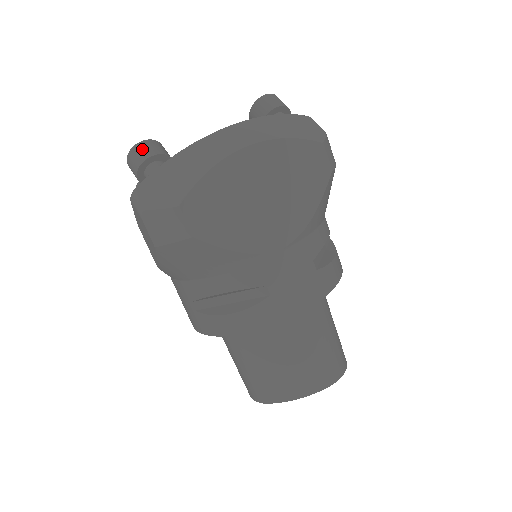
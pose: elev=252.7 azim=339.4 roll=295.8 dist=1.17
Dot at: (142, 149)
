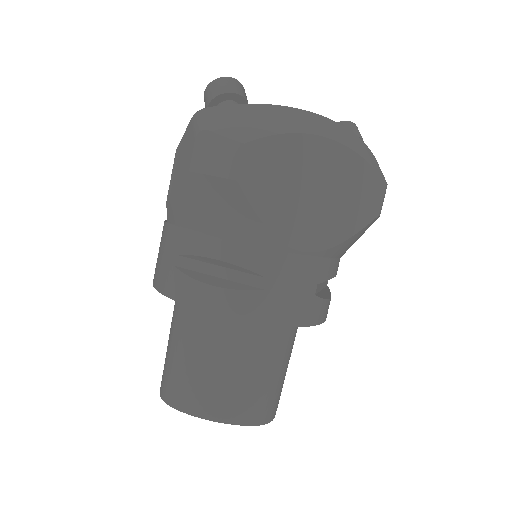
Dot at: (231, 83)
